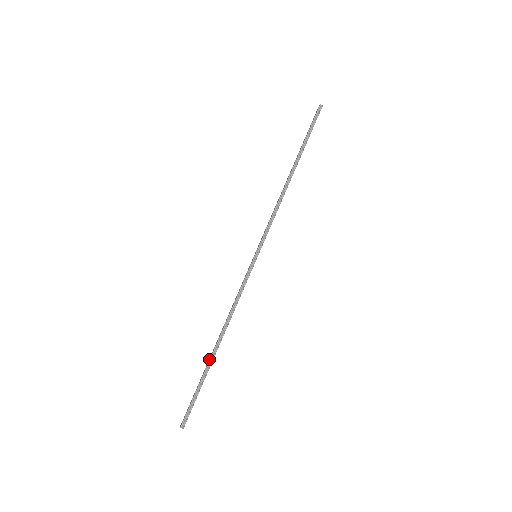
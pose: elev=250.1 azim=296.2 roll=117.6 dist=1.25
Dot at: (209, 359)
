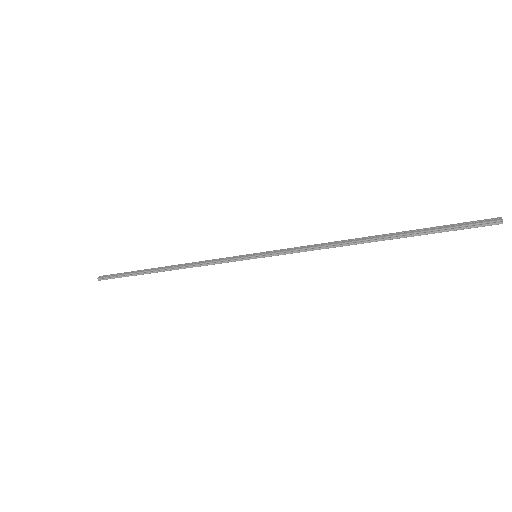
Dot at: (150, 269)
